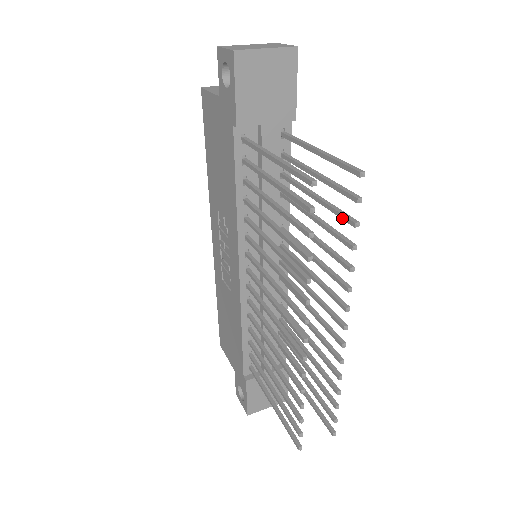
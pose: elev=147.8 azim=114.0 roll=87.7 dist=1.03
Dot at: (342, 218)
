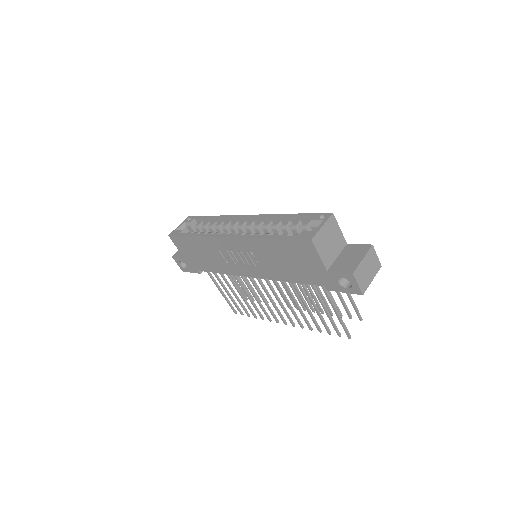
Dot at: occluded
